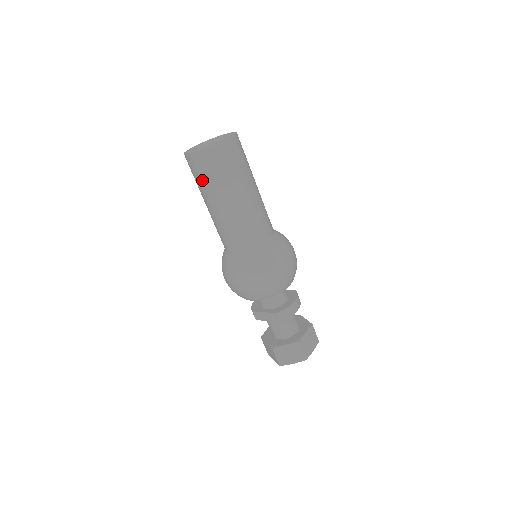
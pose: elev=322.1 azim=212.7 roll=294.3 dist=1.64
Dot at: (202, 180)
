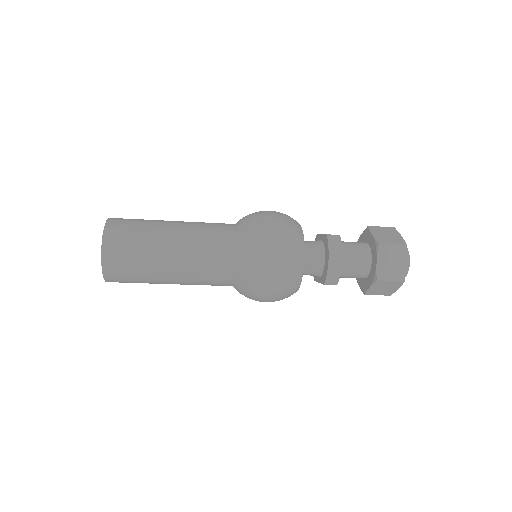
Dot at: occluded
